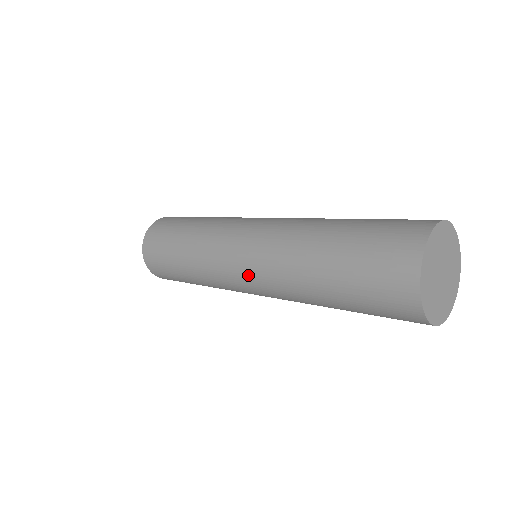
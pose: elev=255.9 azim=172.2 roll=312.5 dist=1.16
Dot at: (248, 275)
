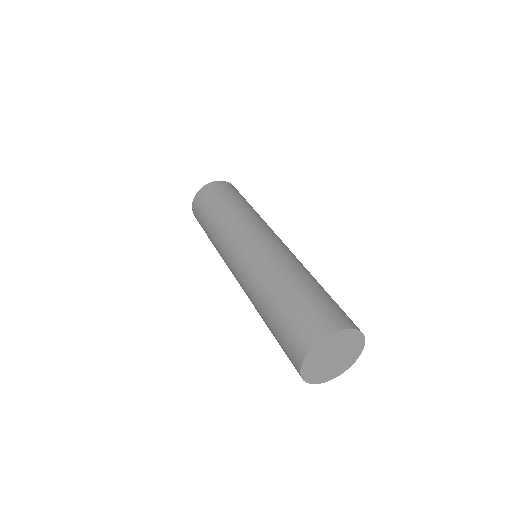
Dot at: (238, 281)
